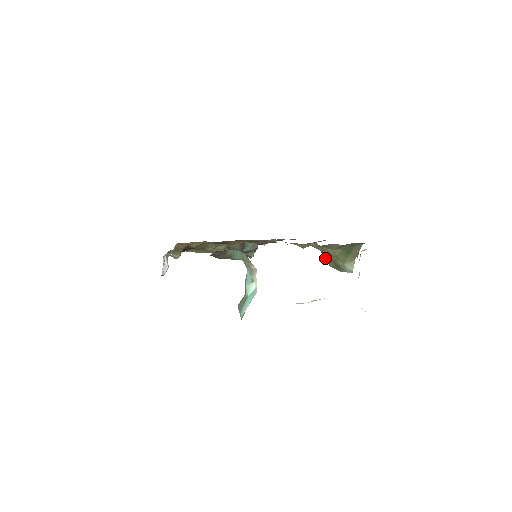
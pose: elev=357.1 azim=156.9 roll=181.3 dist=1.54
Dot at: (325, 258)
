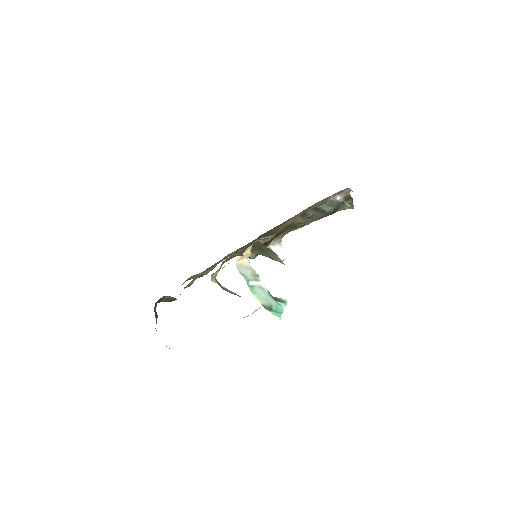
Dot at: occluded
